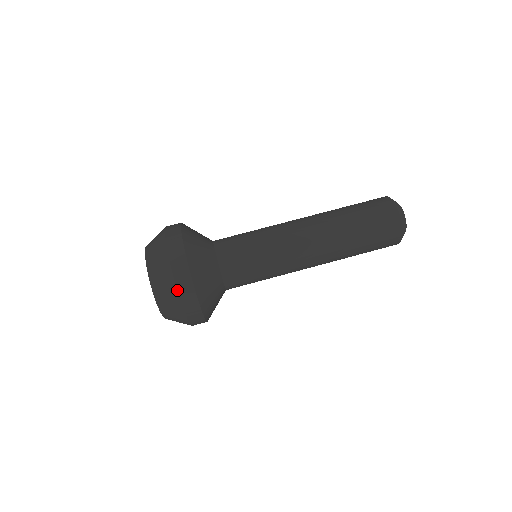
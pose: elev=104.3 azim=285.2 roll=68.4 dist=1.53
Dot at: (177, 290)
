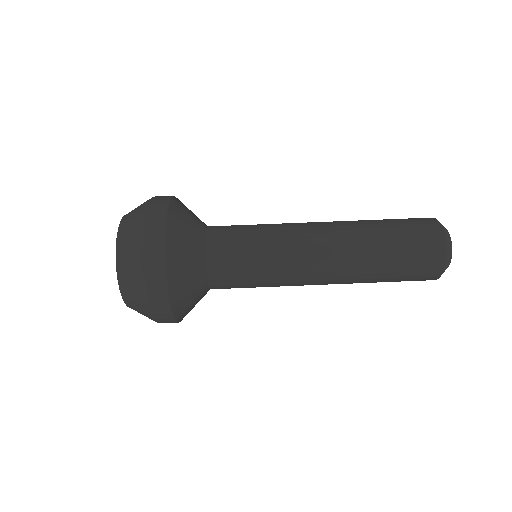
Dot at: (145, 217)
